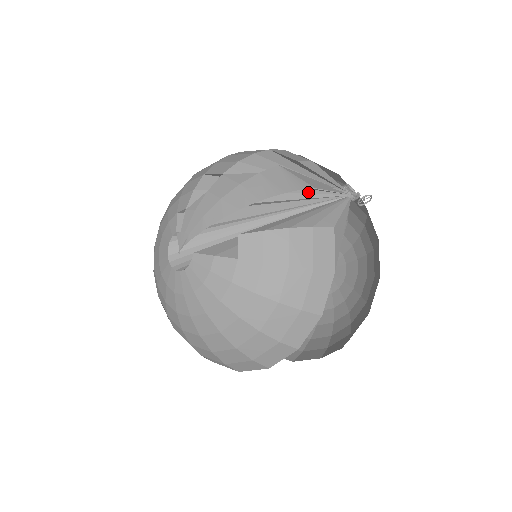
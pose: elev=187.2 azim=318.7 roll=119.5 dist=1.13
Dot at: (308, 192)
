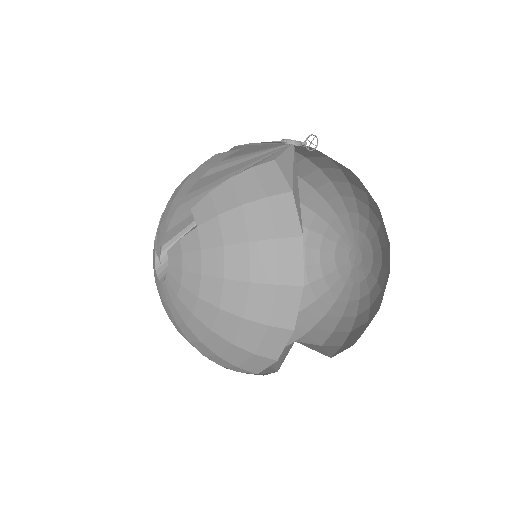
Dot at: (255, 163)
